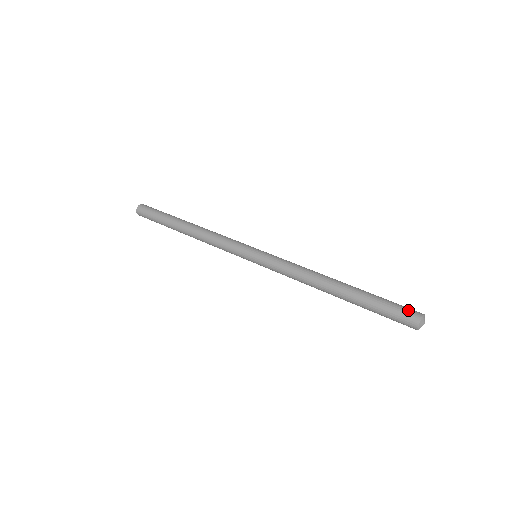
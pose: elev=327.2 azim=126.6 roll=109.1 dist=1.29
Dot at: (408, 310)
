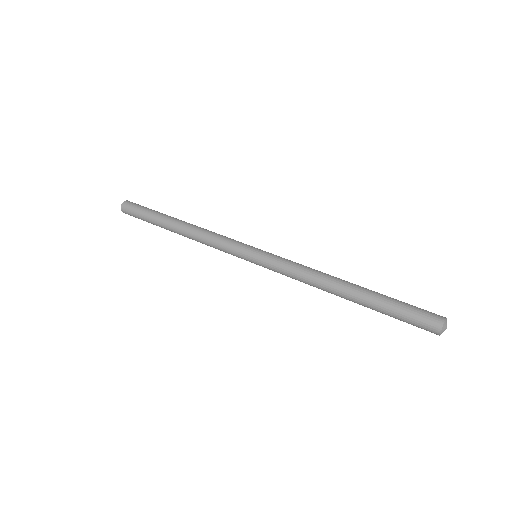
Dot at: (430, 312)
